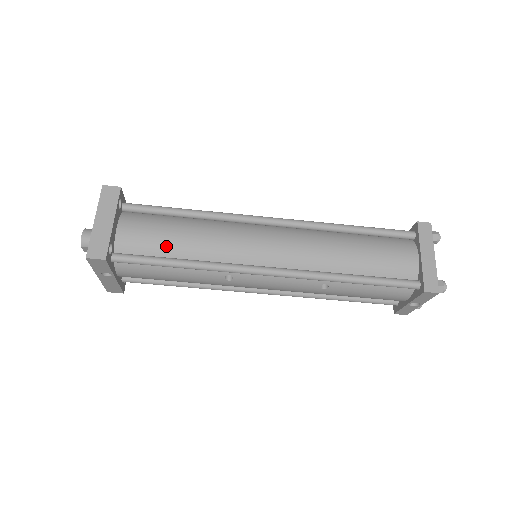
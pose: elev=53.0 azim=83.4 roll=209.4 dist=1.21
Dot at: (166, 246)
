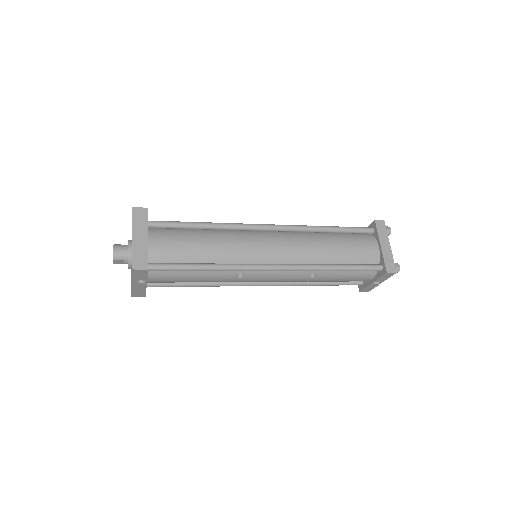
Dot at: (191, 254)
